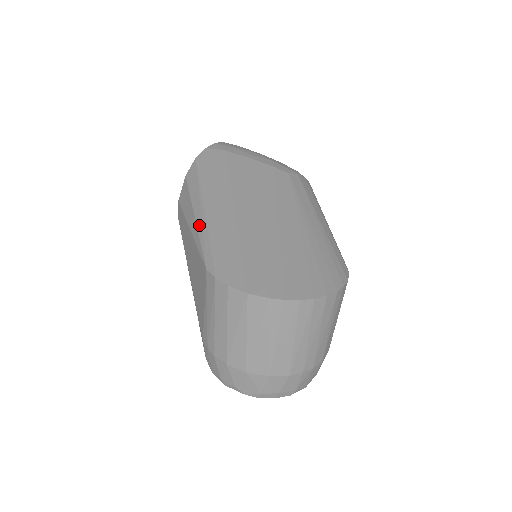
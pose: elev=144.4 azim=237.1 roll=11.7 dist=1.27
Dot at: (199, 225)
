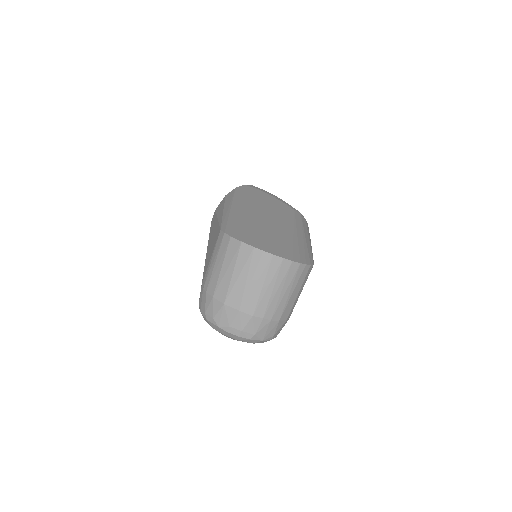
Dot at: (224, 213)
